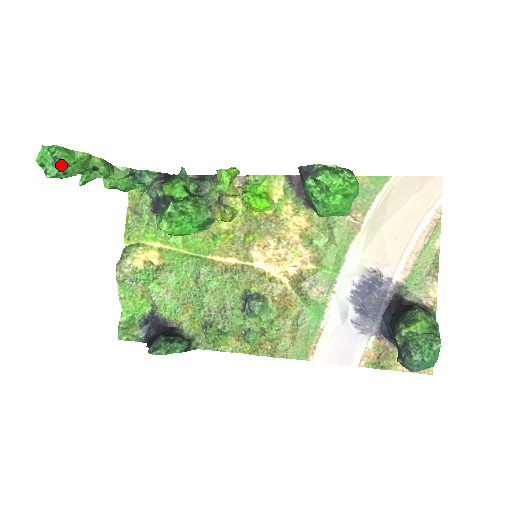
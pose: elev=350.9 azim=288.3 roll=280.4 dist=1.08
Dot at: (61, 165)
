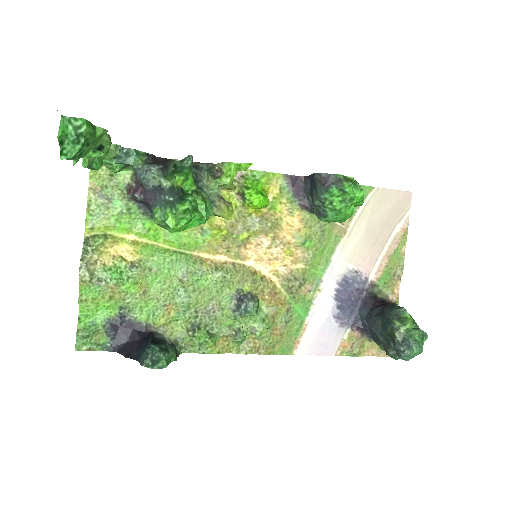
Dot at: (83, 144)
